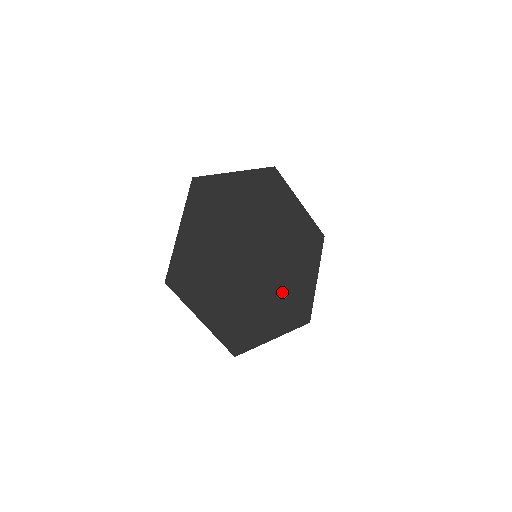
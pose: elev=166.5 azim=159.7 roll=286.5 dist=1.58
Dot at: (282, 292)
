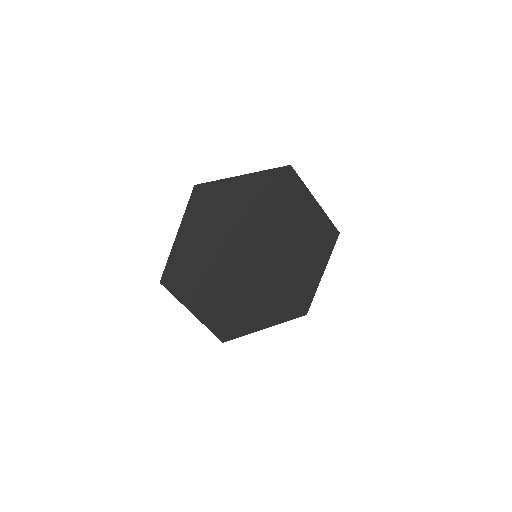
Dot at: (280, 288)
